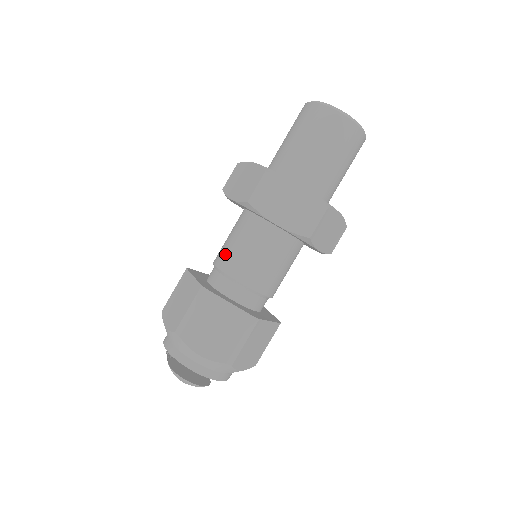
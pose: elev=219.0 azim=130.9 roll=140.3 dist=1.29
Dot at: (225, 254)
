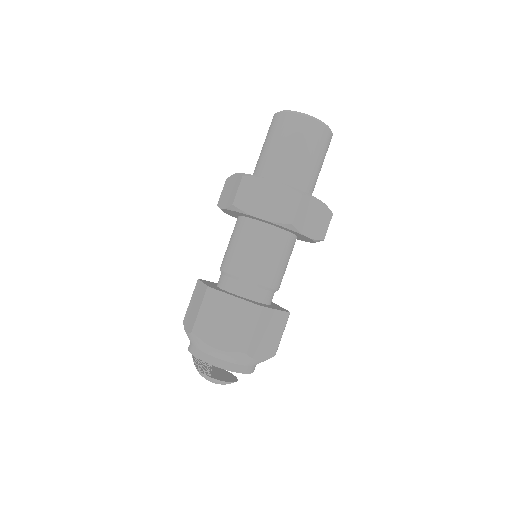
Dot at: (253, 267)
